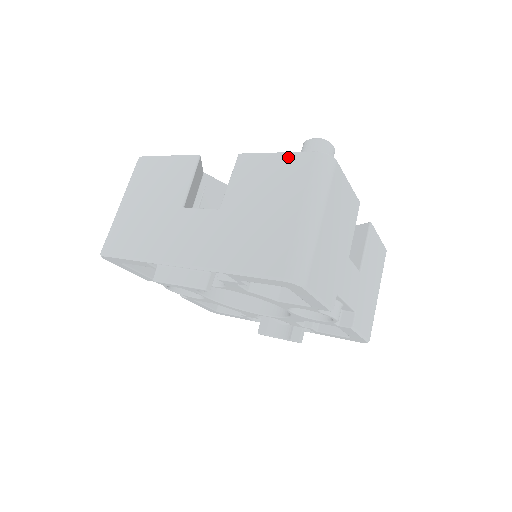
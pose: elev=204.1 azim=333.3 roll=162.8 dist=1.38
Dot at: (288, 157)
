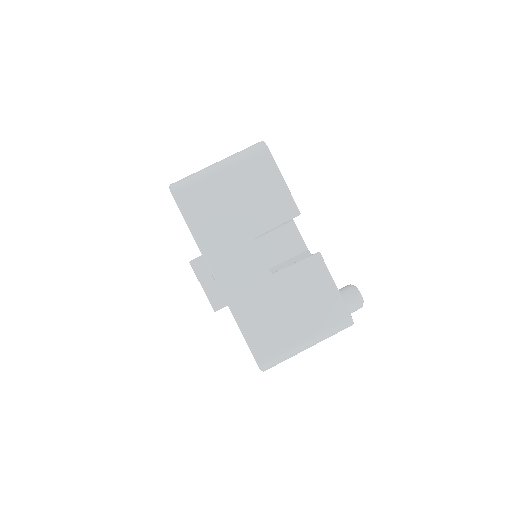
Dot at: (337, 298)
